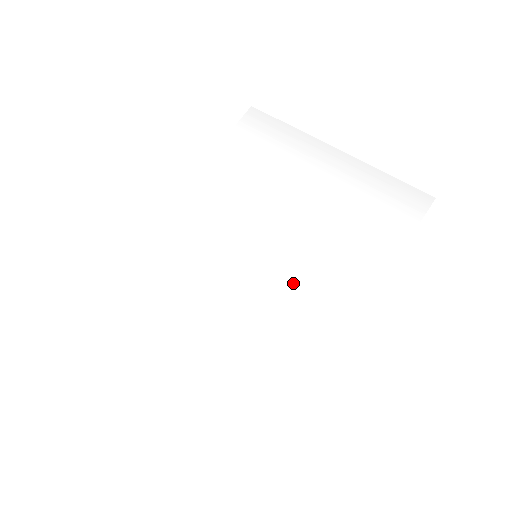
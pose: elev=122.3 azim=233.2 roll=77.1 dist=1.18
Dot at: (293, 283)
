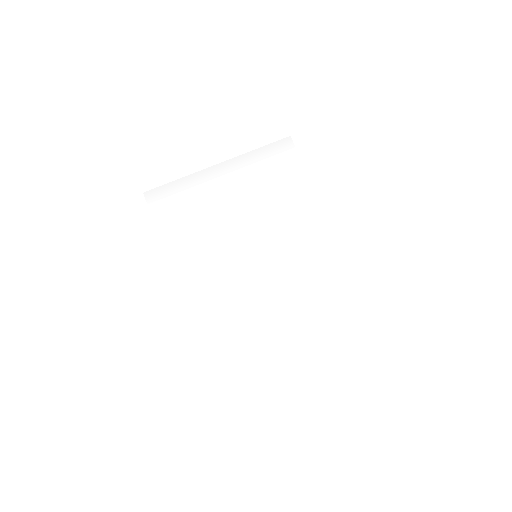
Dot at: (288, 245)
